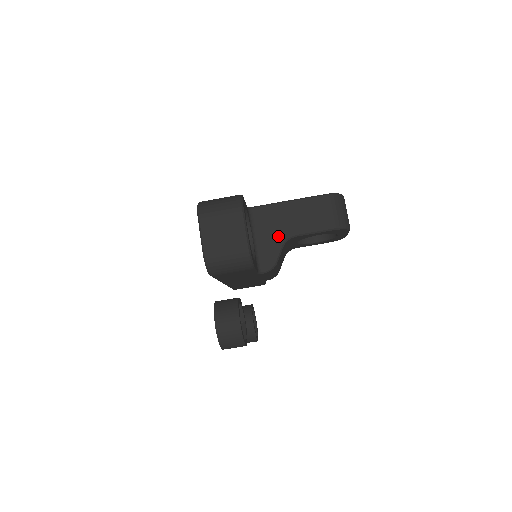
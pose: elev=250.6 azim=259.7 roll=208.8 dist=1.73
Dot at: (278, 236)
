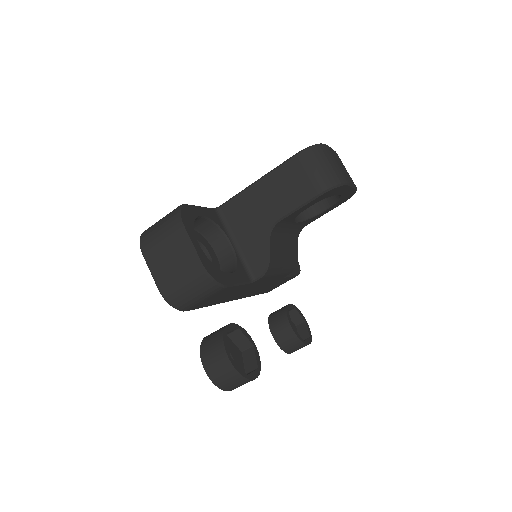
Dot at: (259, 229)
